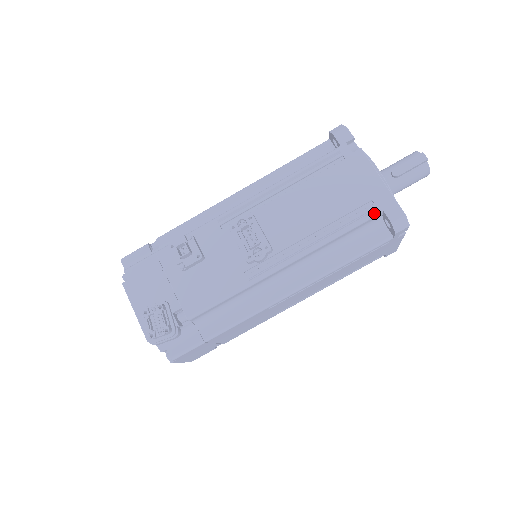
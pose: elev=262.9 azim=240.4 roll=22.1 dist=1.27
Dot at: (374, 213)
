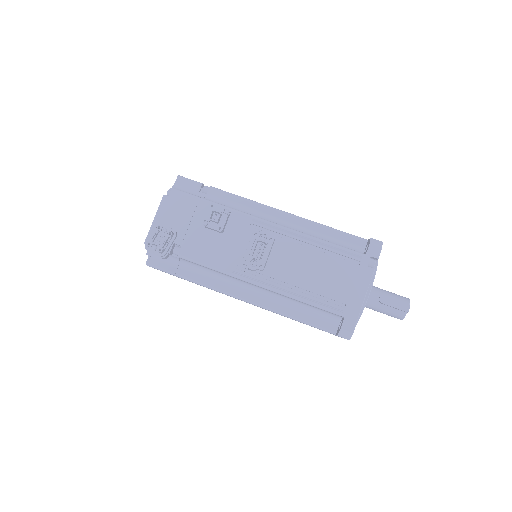
Dot at: (338, 313)
